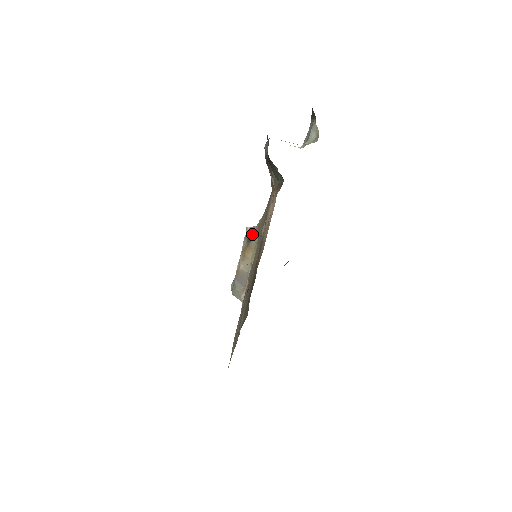
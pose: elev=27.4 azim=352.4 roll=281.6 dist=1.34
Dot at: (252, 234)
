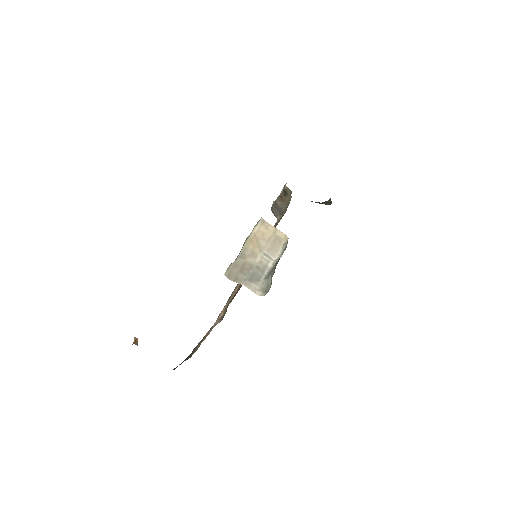
Dot at: (288, 192)
